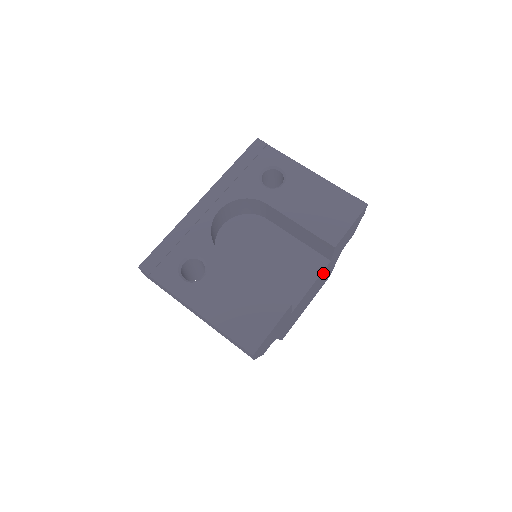
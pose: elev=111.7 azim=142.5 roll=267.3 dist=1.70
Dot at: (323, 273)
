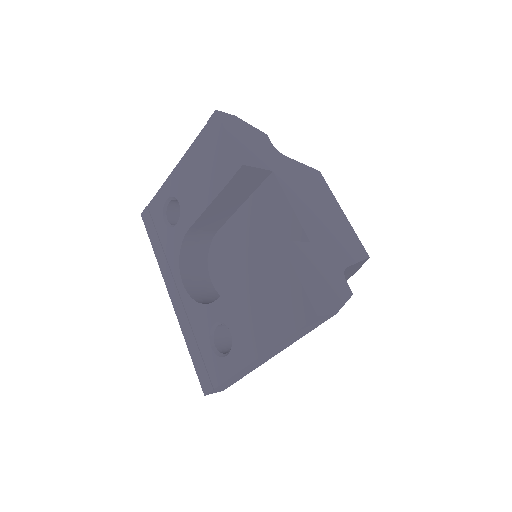
Dot at: (288, 184)
